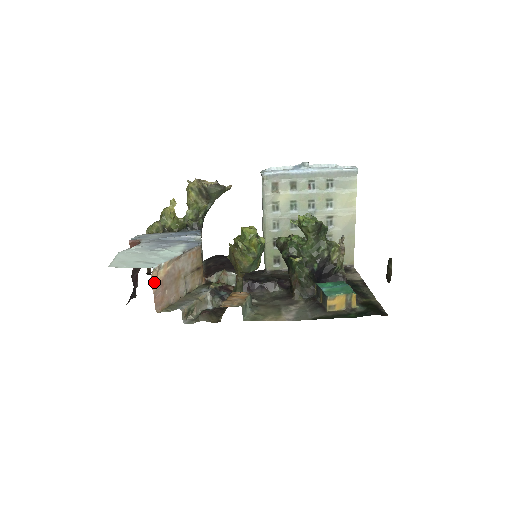
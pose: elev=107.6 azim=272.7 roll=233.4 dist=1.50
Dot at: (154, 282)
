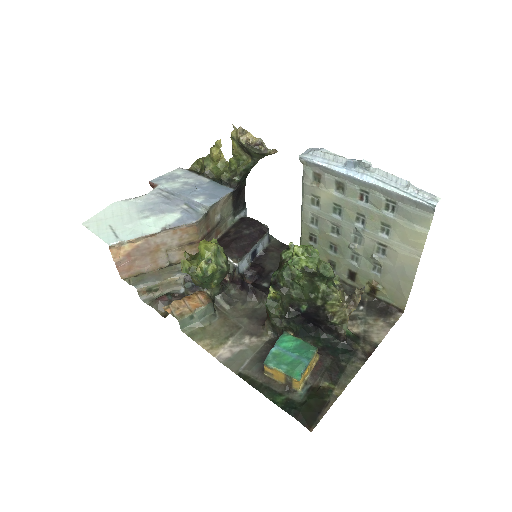
Dot at: (116, 254)
